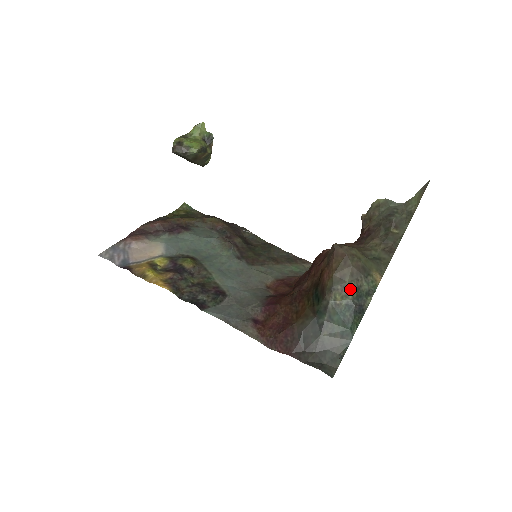
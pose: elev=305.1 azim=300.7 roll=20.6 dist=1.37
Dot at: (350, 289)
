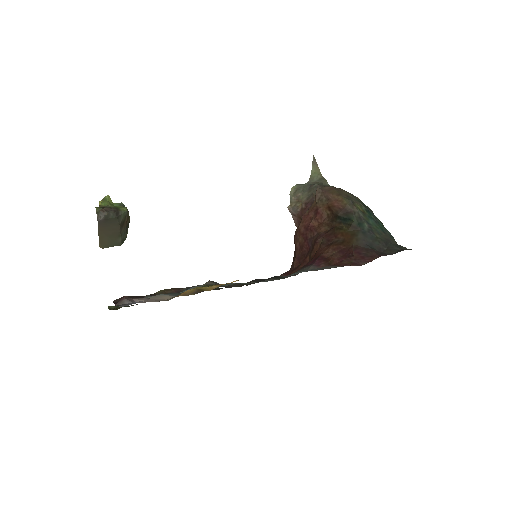
Dot at: (358, 201)
